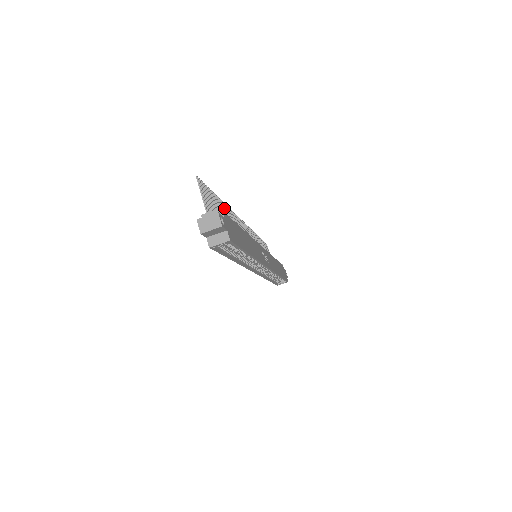
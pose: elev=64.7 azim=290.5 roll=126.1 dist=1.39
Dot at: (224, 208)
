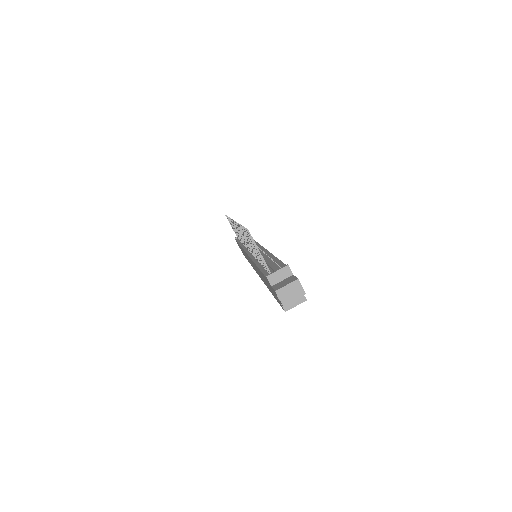
Dot at: (242, 231)
